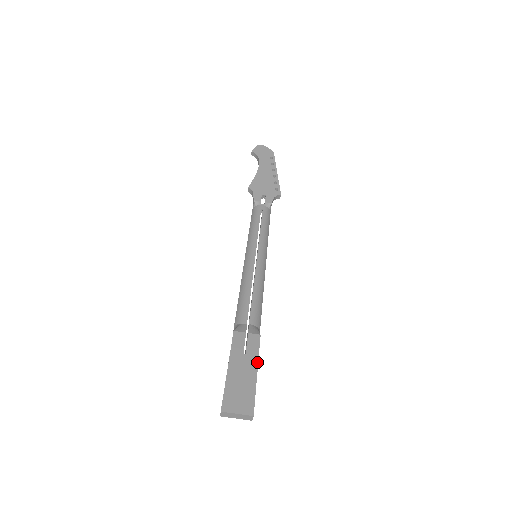
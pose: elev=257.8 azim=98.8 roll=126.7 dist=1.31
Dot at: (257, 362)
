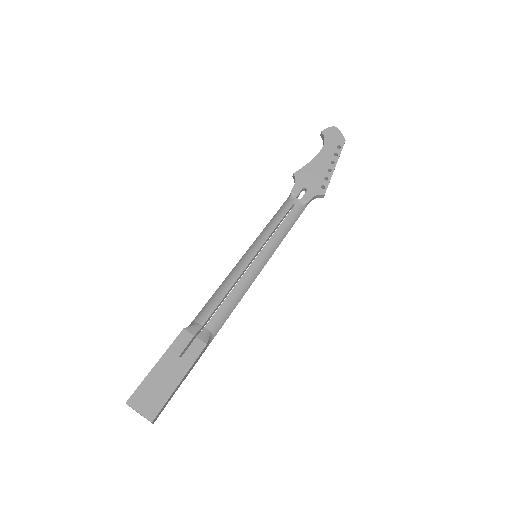
Dot at: (187, 371)
